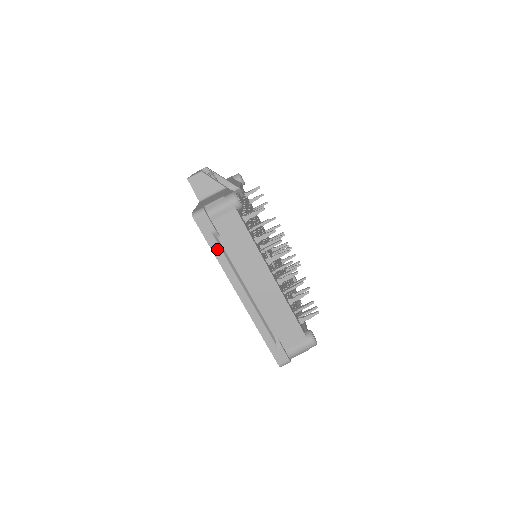
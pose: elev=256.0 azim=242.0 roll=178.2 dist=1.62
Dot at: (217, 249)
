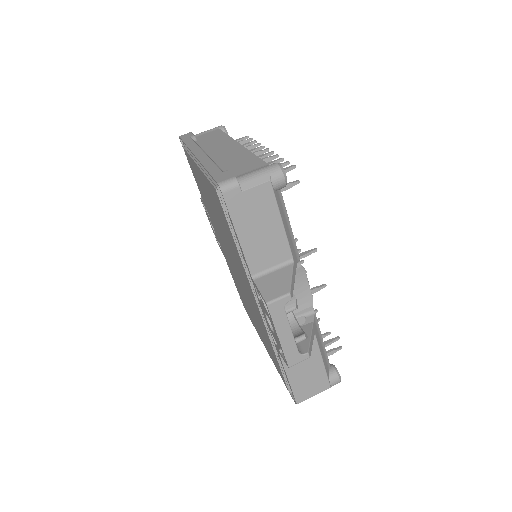
Dot at: (190, 141)
